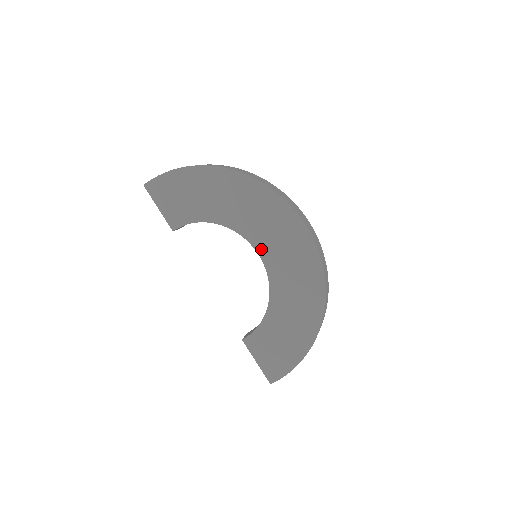
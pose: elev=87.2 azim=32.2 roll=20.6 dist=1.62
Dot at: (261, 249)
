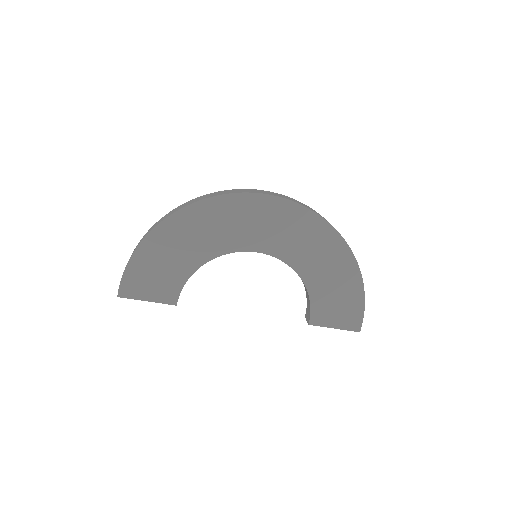
Dot at: (256, 247)
